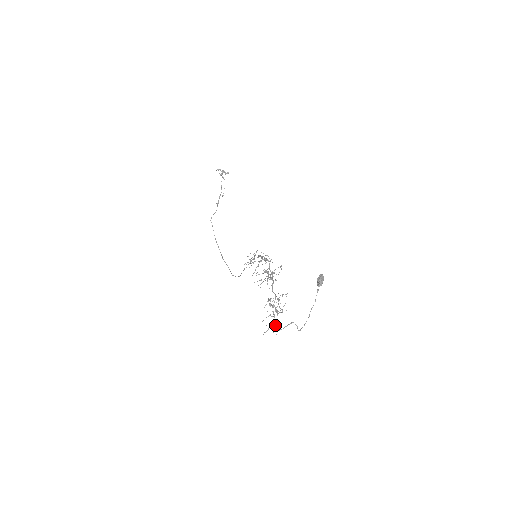
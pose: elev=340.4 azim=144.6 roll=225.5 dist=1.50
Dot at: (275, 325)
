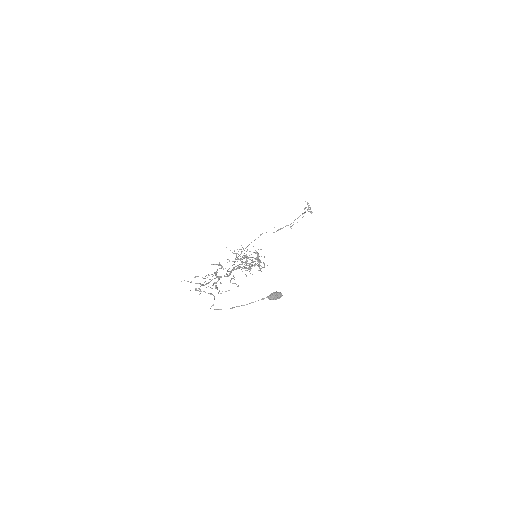
Dot at: occluded
